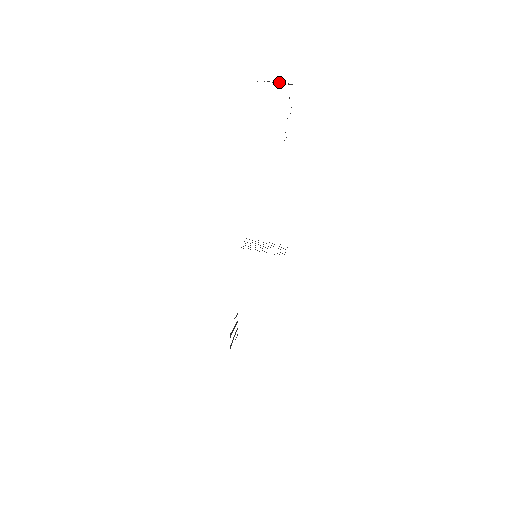
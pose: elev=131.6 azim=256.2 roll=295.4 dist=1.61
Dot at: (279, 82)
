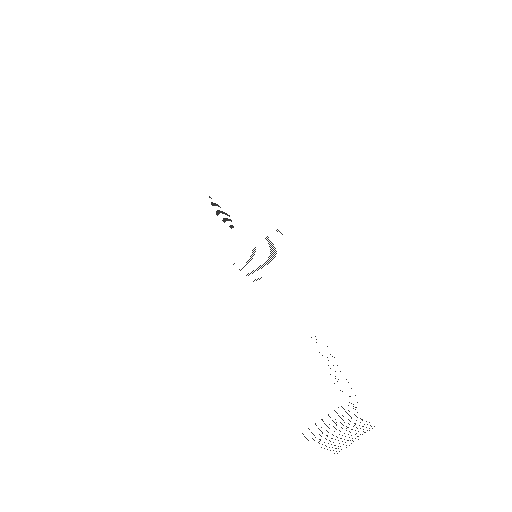
Dot at: occluded
